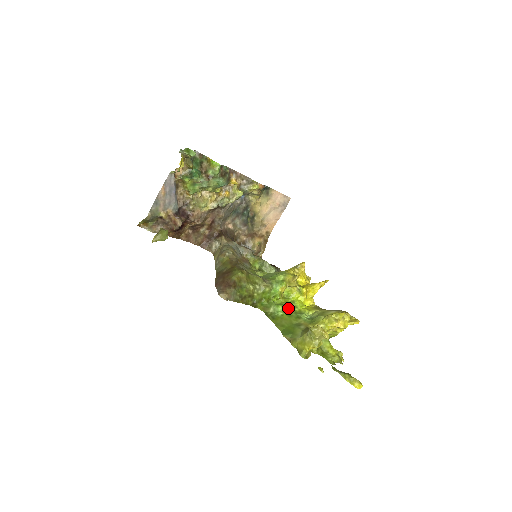
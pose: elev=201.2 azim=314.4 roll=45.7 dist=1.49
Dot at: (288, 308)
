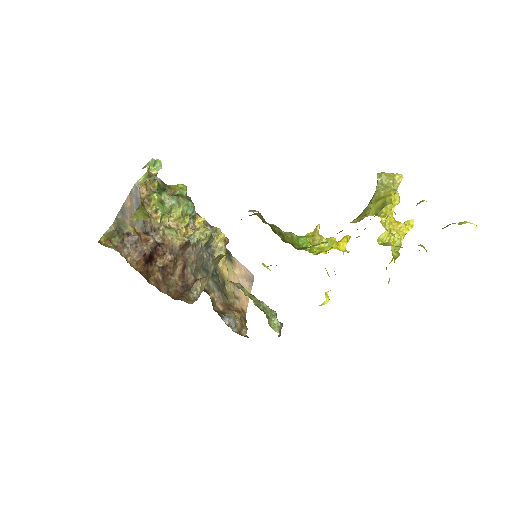
Dot at: occluded
